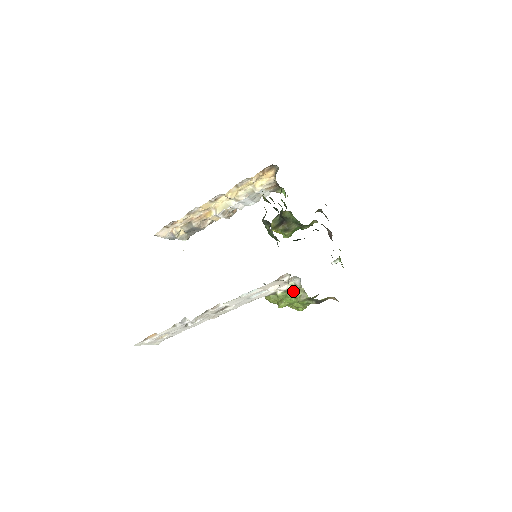
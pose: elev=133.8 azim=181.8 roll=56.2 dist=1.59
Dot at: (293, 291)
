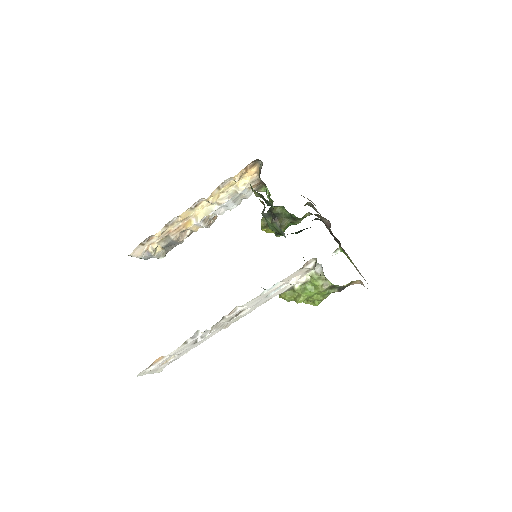
Dot at: (313, 281)
